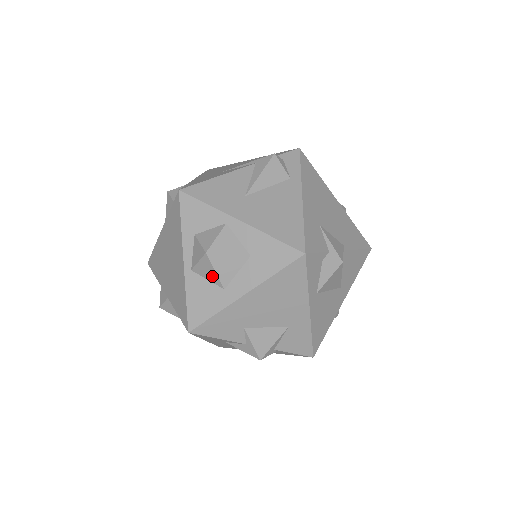
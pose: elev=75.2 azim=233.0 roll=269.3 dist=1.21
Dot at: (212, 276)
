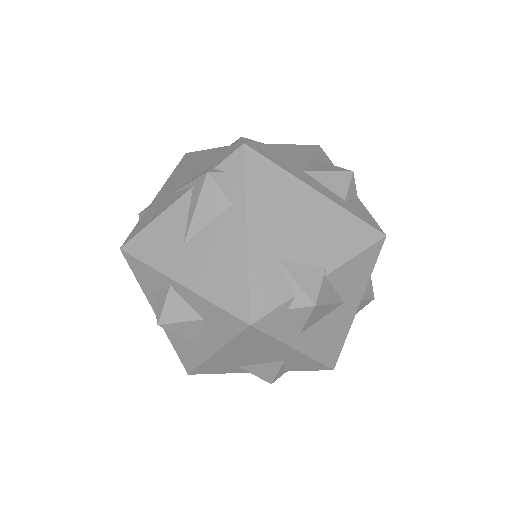
Dot at: occluded
